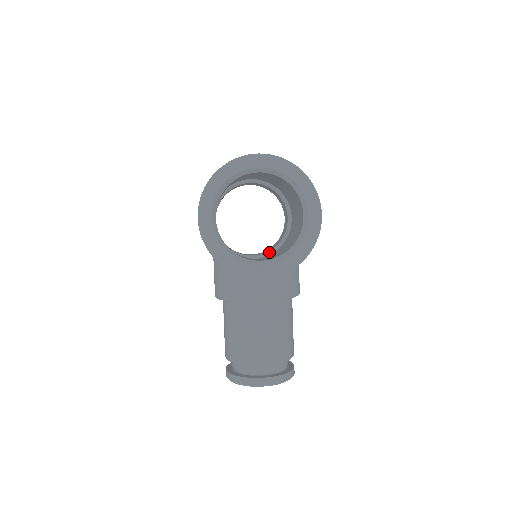
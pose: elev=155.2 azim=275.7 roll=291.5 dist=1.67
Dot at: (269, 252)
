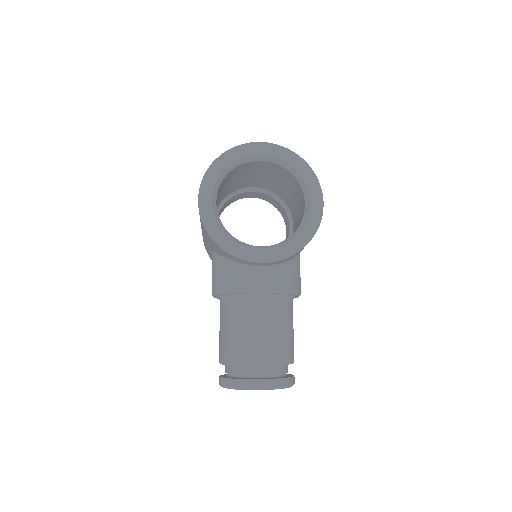
Dot at: occluded
